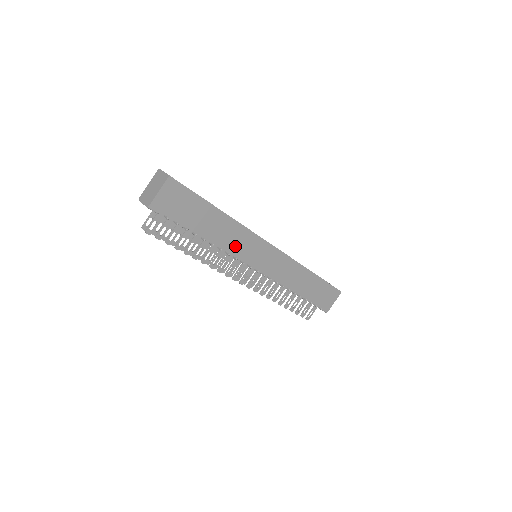
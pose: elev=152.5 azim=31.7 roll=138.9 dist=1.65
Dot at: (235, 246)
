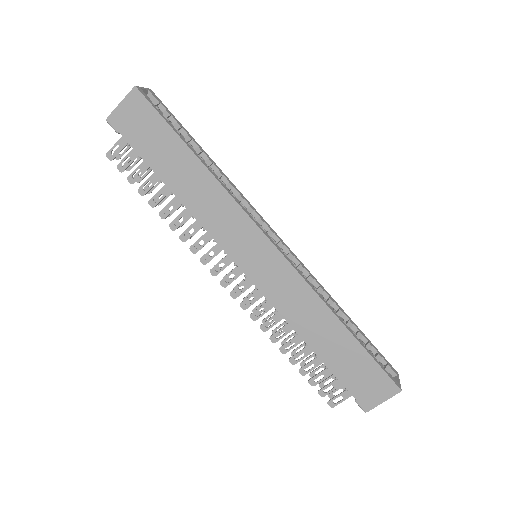
Dot at: (213, 219)
